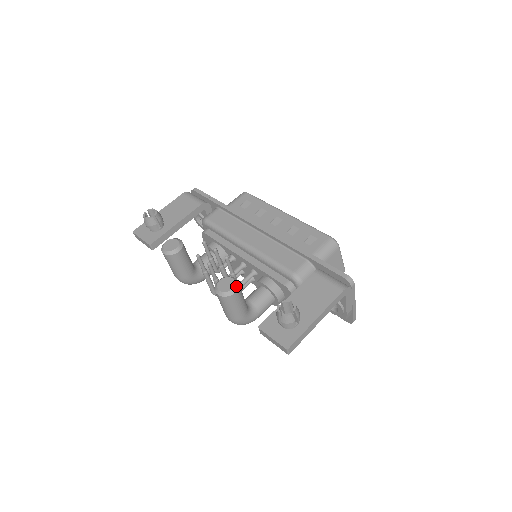
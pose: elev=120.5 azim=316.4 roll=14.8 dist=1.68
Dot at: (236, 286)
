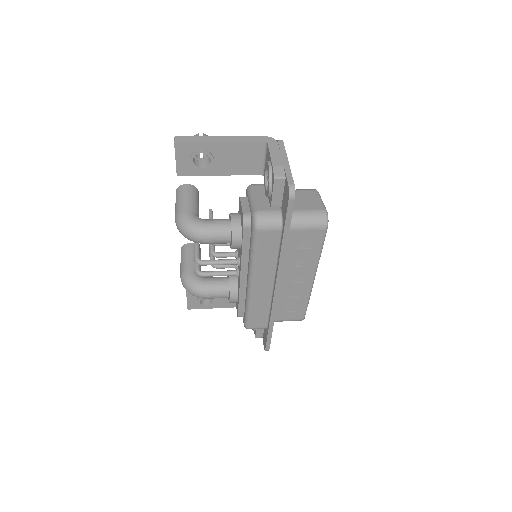
Dot at: (192, 185)
